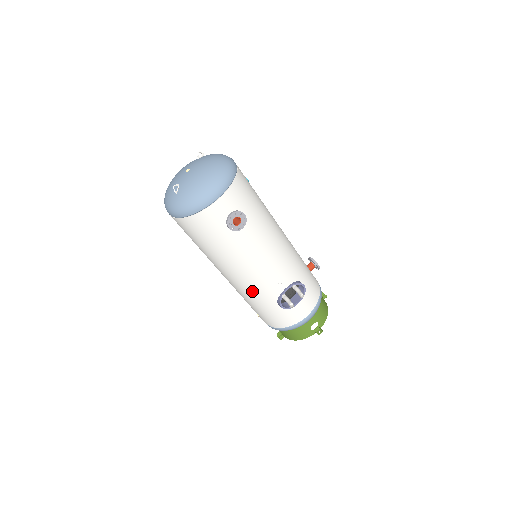
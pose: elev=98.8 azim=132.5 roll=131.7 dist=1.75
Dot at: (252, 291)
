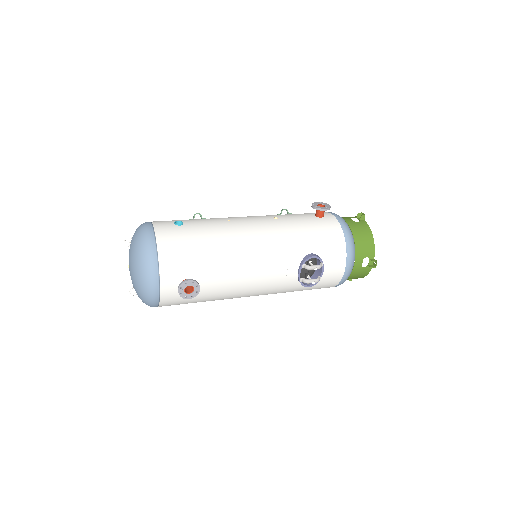
Dot at: (273, 293)
